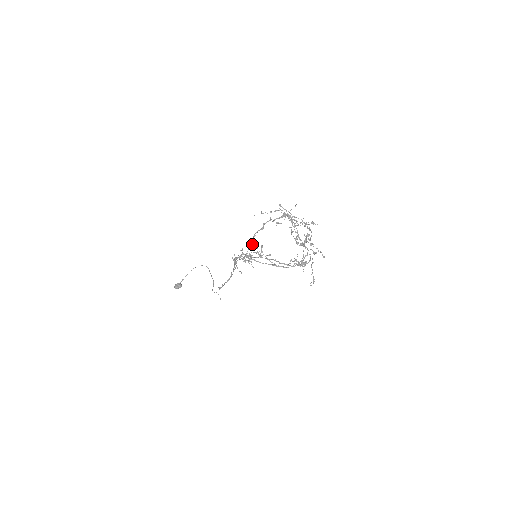
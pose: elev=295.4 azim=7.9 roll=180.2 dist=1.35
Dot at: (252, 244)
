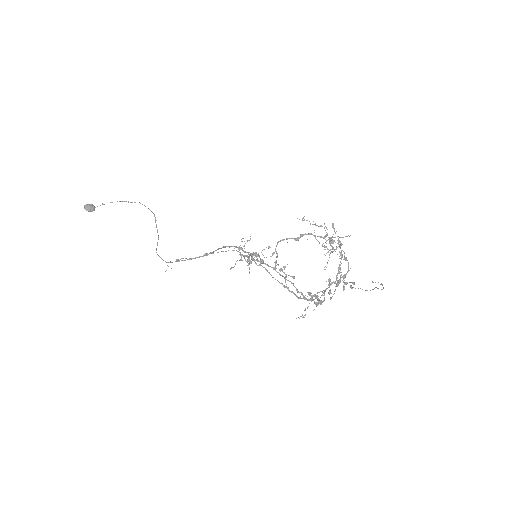
Dot at: (269, 246)
